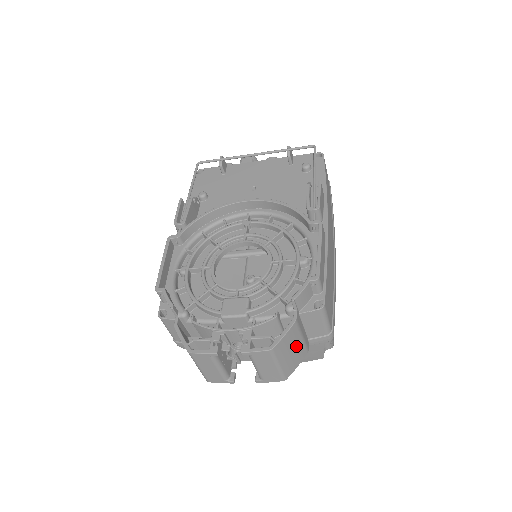
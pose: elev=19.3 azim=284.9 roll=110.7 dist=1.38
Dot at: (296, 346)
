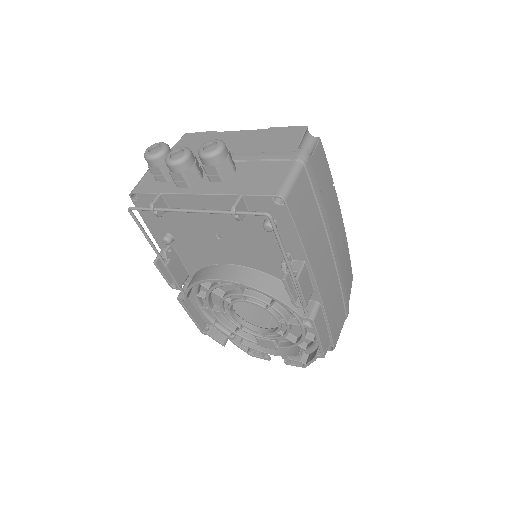
Dot at: occluded
